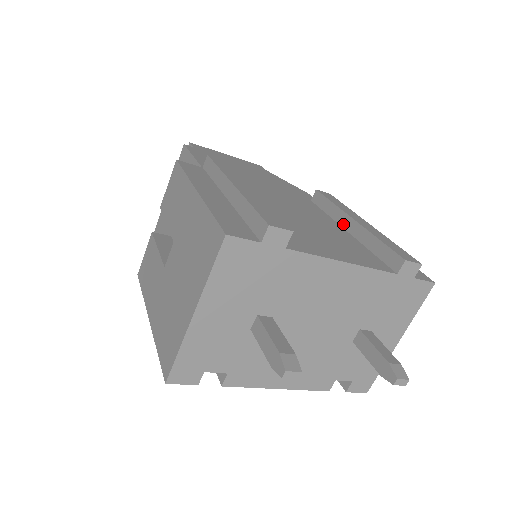
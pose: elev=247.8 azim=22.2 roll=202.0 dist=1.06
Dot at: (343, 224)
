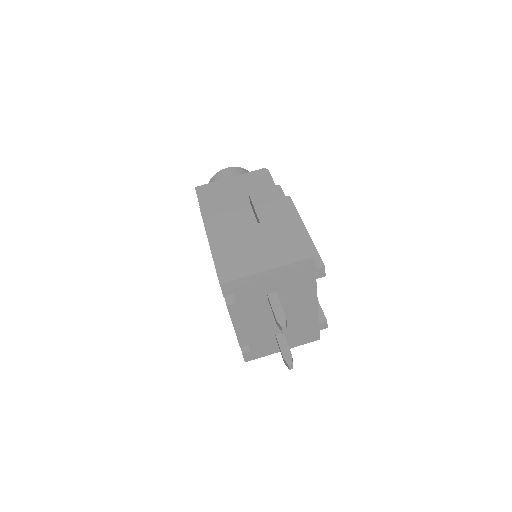
Dot at: occluded
